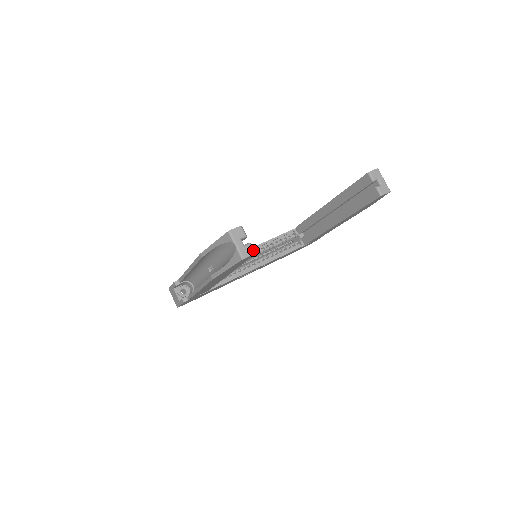
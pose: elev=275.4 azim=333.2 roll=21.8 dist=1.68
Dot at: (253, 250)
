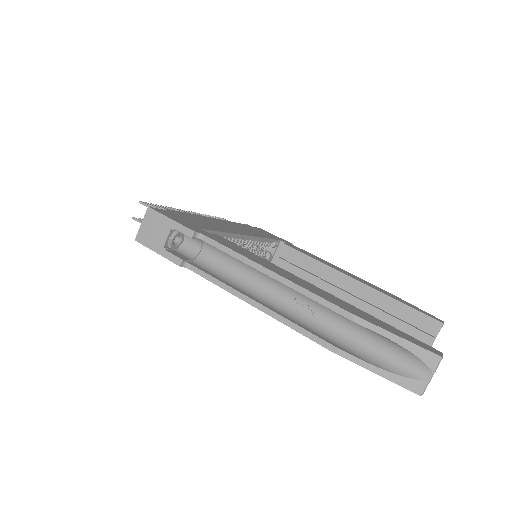
Dot at: occluded
